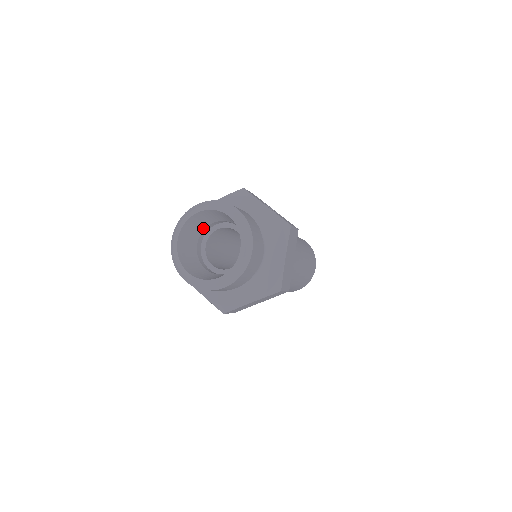
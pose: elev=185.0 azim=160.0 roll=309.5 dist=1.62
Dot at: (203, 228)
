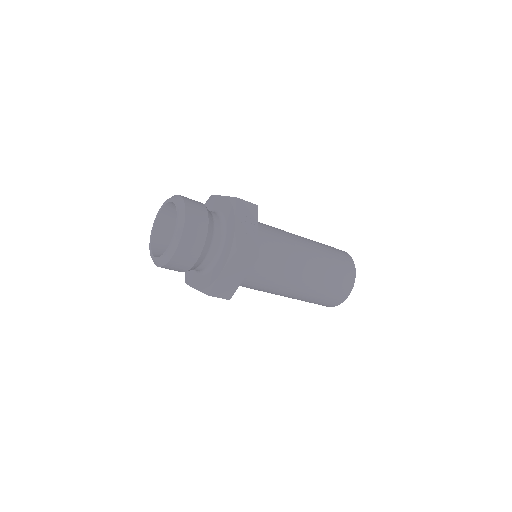
Dot at: occluded
